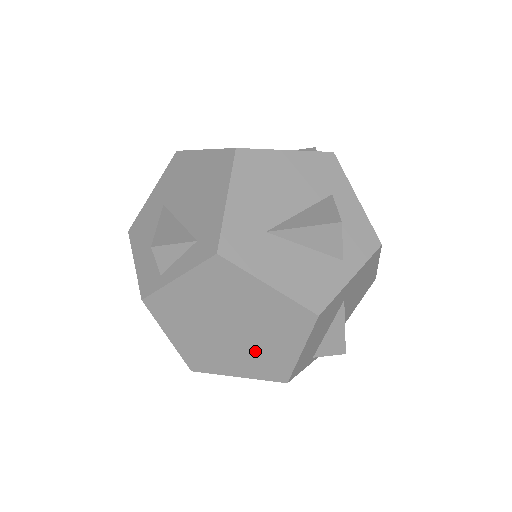
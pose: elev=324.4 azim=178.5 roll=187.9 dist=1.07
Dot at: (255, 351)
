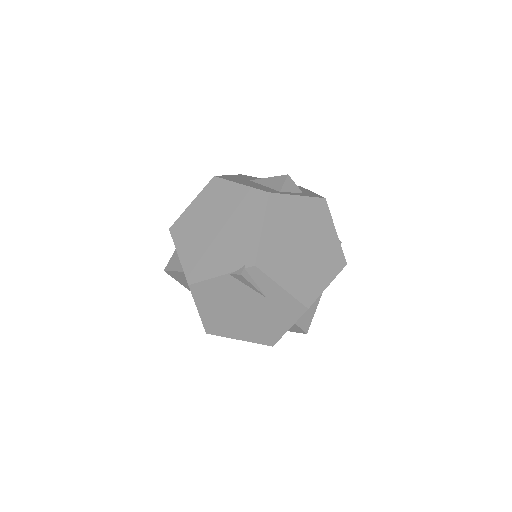
Dot at: (306, 271)
